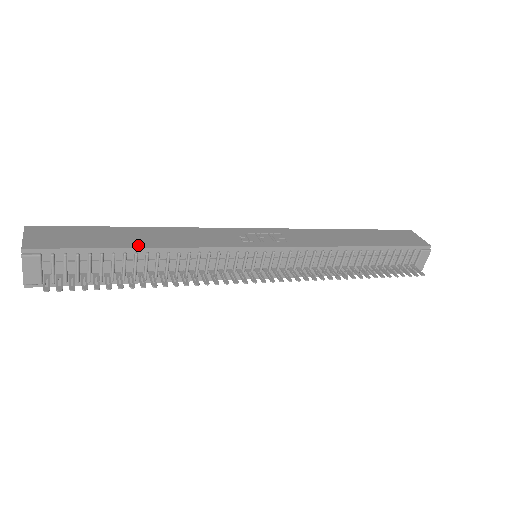
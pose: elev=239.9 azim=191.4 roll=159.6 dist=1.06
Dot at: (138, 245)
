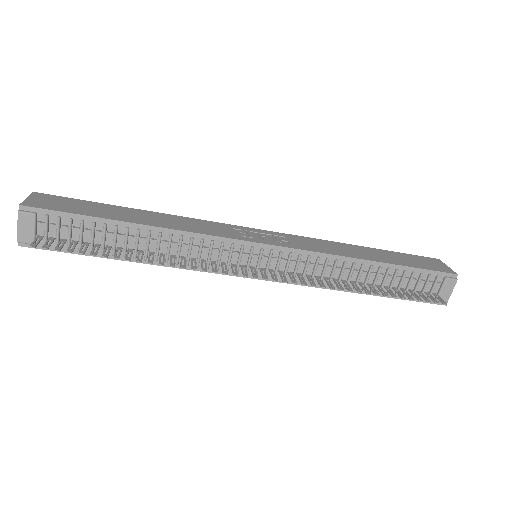
Dot at: (131, 221)
